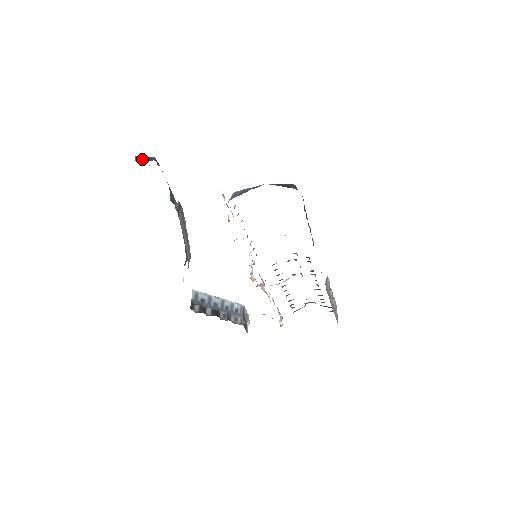
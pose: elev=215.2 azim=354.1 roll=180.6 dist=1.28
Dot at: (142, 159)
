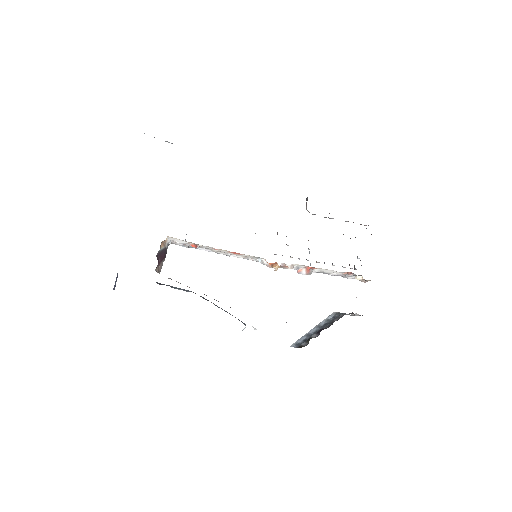
Dot at: (115, 284)
